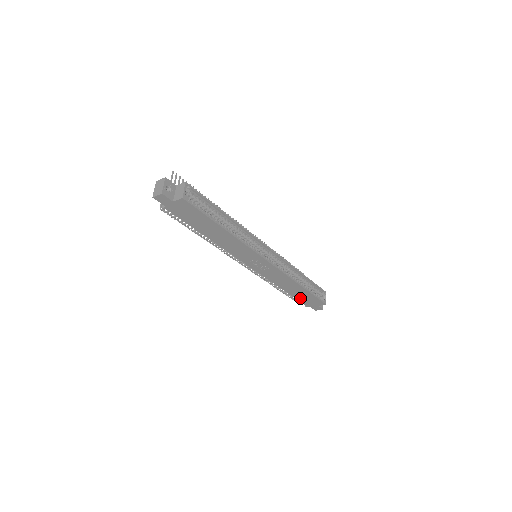
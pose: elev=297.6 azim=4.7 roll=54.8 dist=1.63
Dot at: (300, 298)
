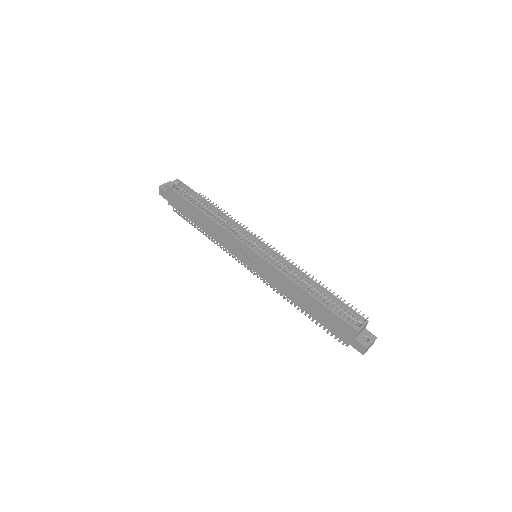
Dot at: (325, 323)
